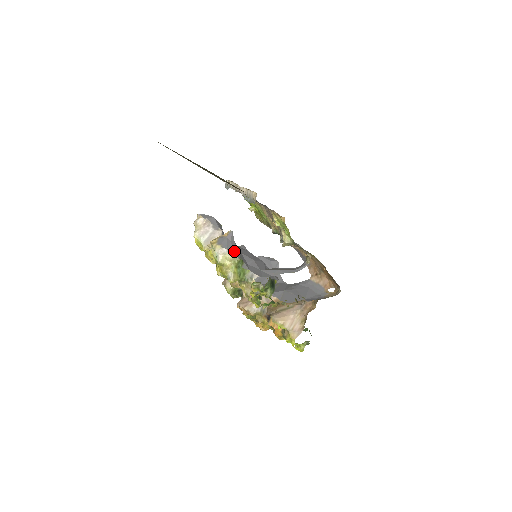
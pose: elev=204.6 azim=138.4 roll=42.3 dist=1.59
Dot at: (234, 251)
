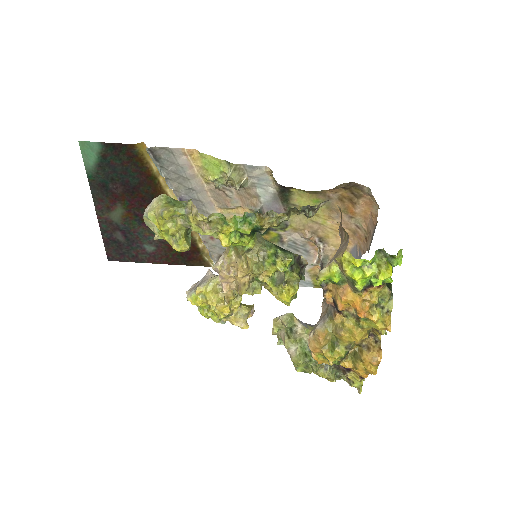
Dot at: occluded
